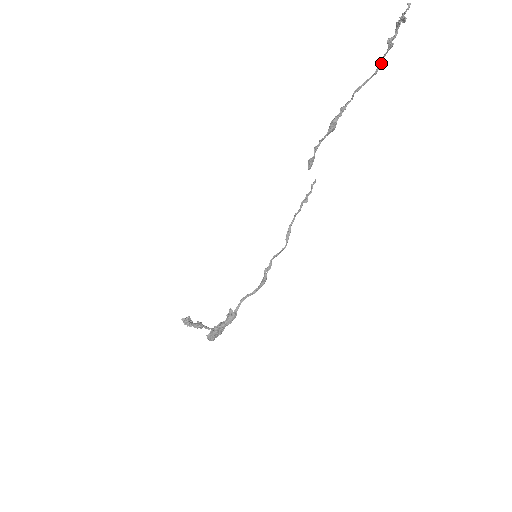
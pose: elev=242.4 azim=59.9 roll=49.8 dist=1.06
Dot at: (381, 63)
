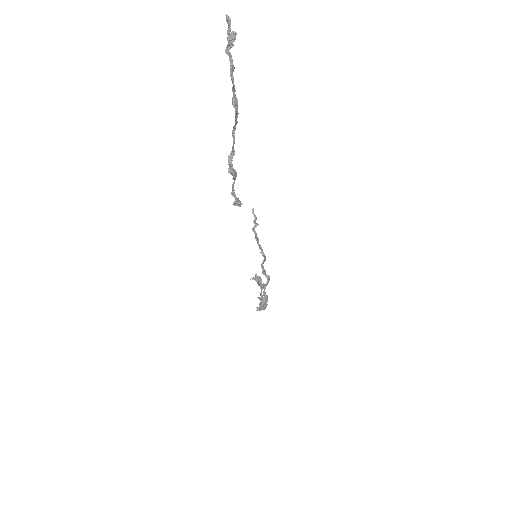
Dot at: (233, 106)
